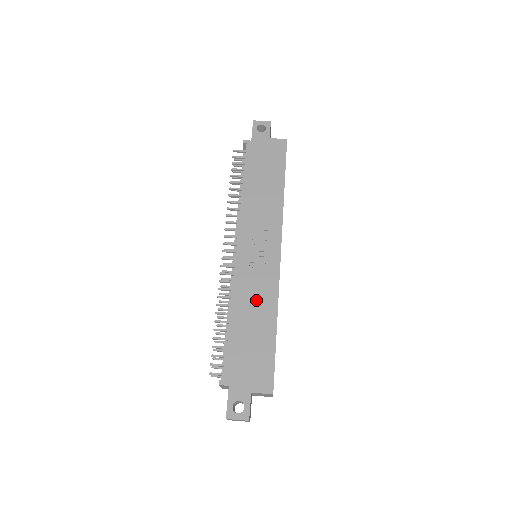
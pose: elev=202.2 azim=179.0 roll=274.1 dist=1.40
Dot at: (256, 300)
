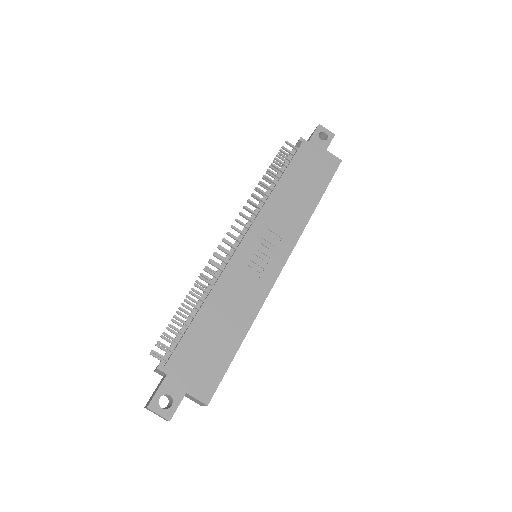
Dot at: (237, 301)
